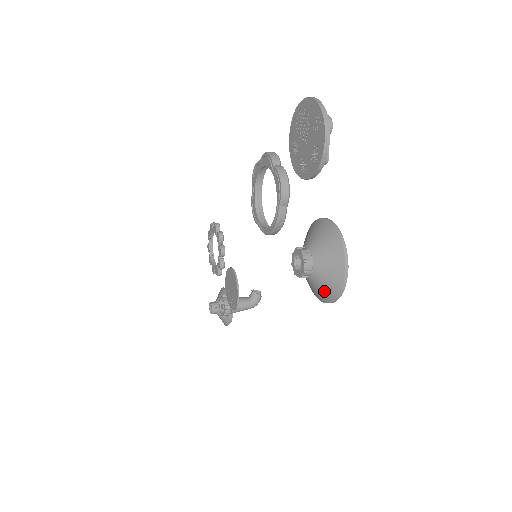
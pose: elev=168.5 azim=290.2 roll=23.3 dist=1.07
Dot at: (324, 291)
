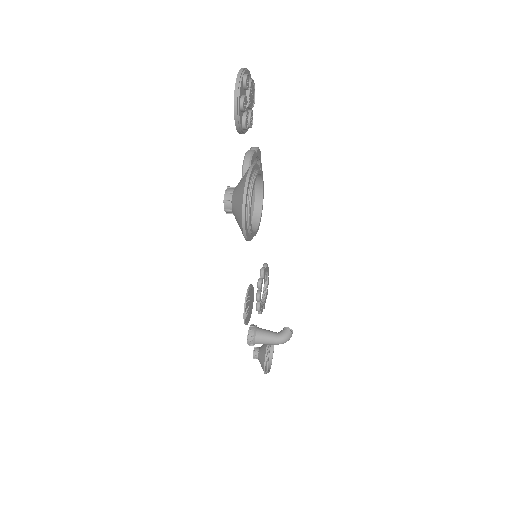
Dot at: (238, 219)
